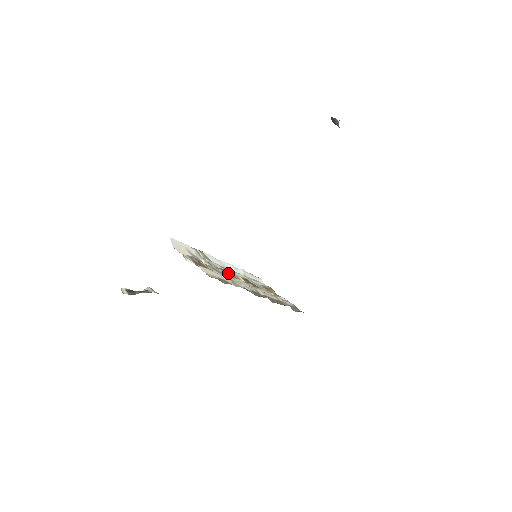
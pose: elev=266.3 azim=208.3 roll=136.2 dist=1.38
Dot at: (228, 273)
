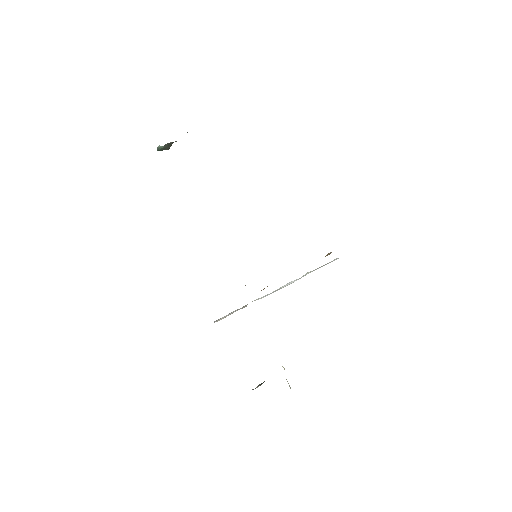
Dot at: occluded
